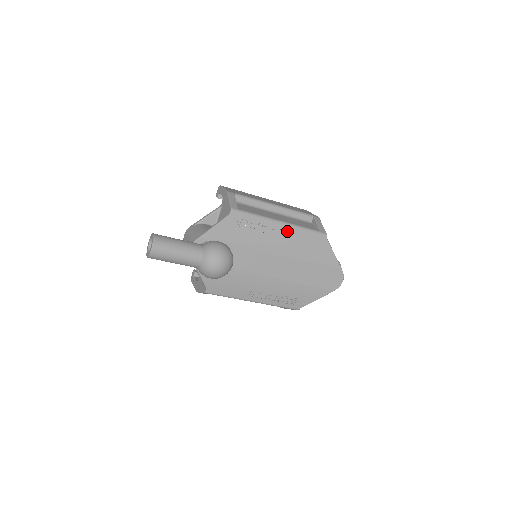
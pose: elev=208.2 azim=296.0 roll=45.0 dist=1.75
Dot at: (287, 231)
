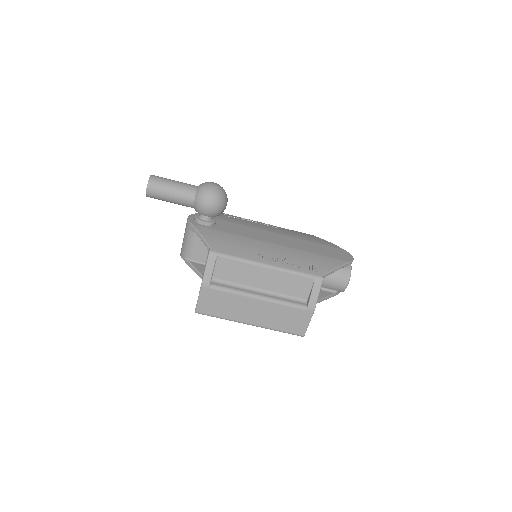
Dot at: (275, 226)
